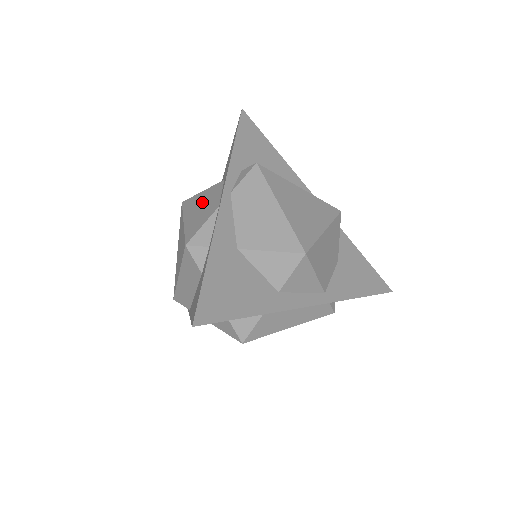
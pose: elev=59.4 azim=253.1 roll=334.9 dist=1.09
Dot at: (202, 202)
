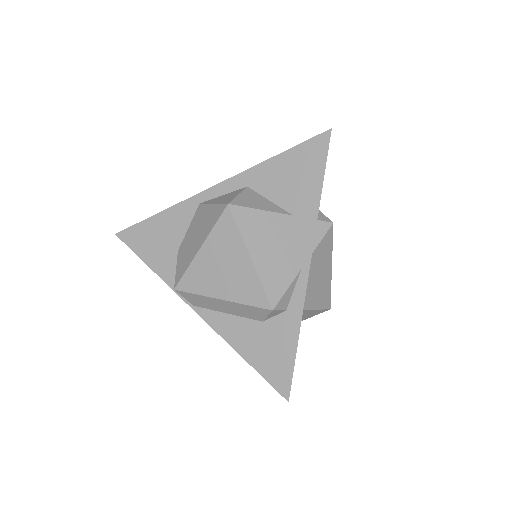
Dot at: (271, 238)
